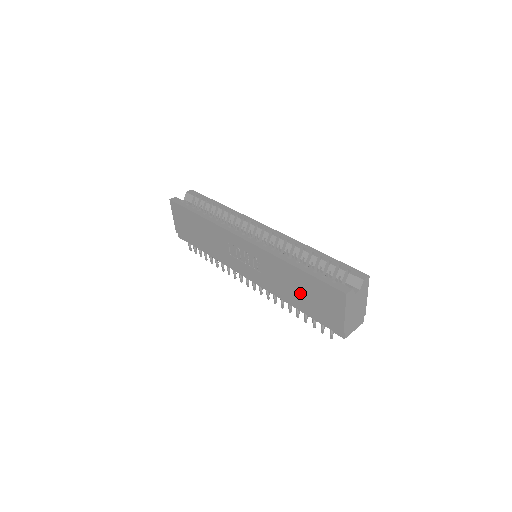
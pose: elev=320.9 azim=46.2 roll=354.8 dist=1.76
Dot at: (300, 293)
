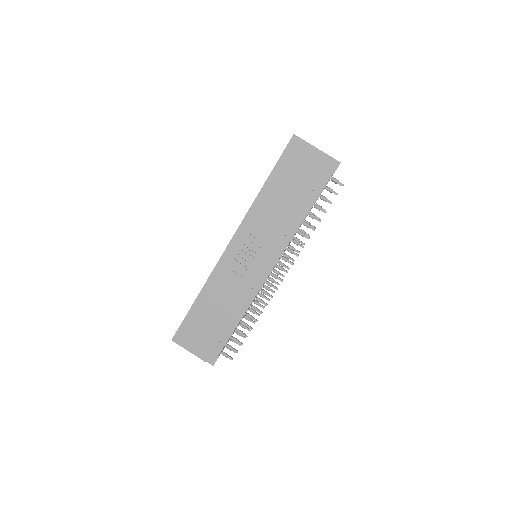
Dot at: (290, 193)
